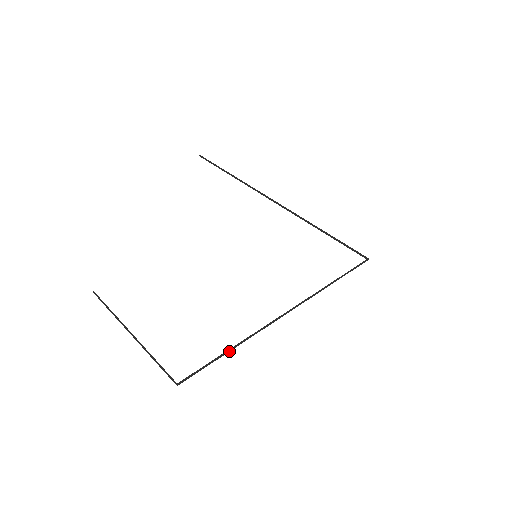
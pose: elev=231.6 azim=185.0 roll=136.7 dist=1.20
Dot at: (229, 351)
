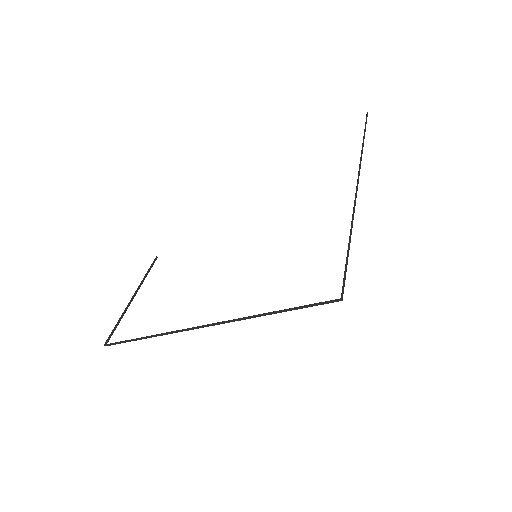
Dot at: occluded
